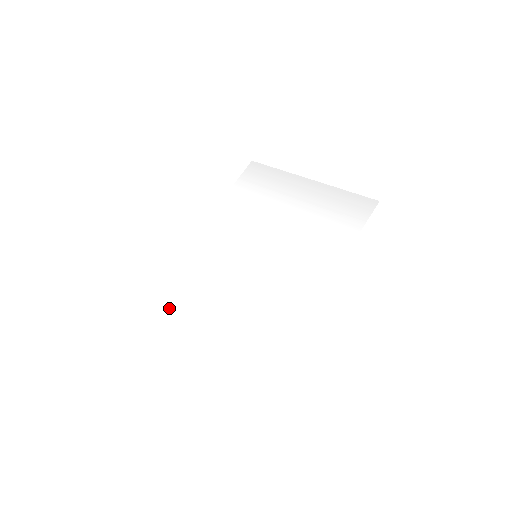
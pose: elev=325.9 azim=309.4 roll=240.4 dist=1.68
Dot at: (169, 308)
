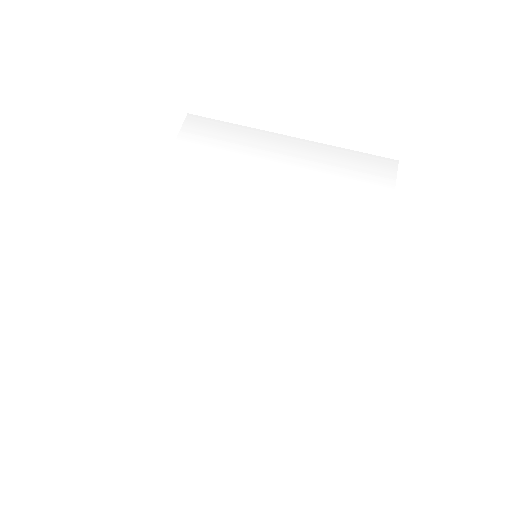
Dot at: (130, 371)
